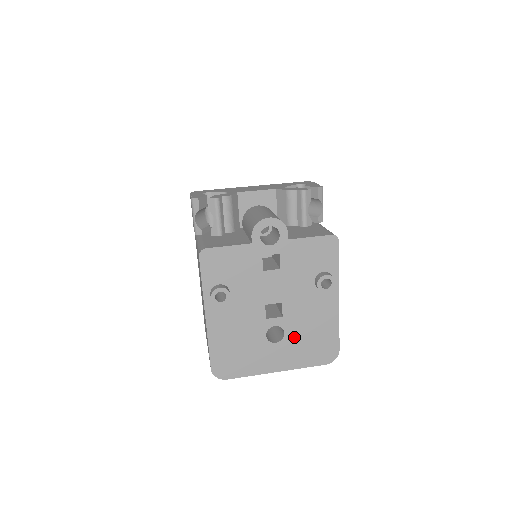
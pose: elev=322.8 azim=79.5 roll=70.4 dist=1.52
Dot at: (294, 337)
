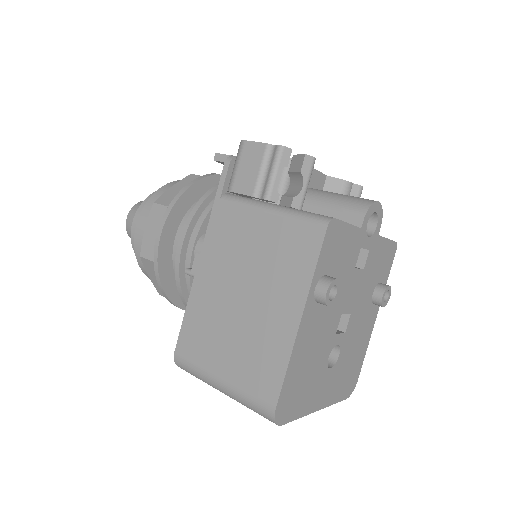
Dot at: (342, 361)
